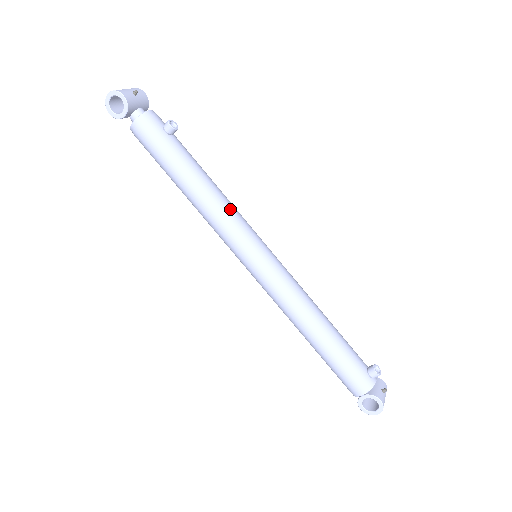
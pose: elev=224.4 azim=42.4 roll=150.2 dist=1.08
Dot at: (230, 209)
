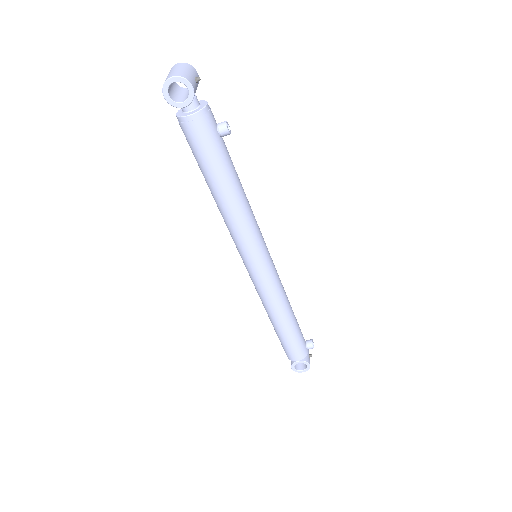
Dot at: (253, 218)
